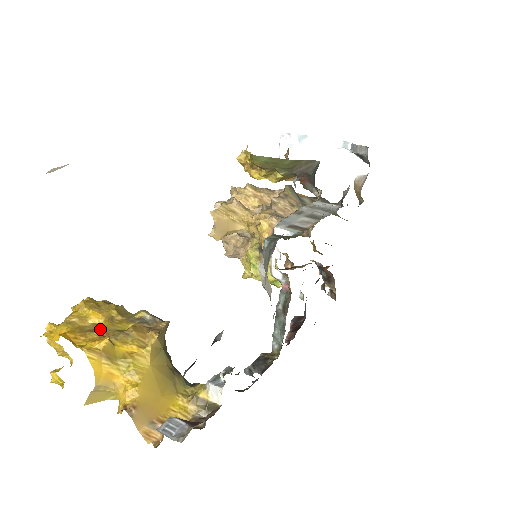
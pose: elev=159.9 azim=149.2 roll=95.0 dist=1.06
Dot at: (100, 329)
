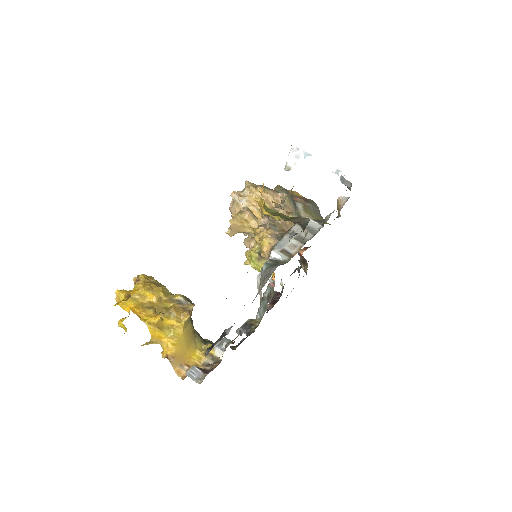
Dot at: (154, 306)
